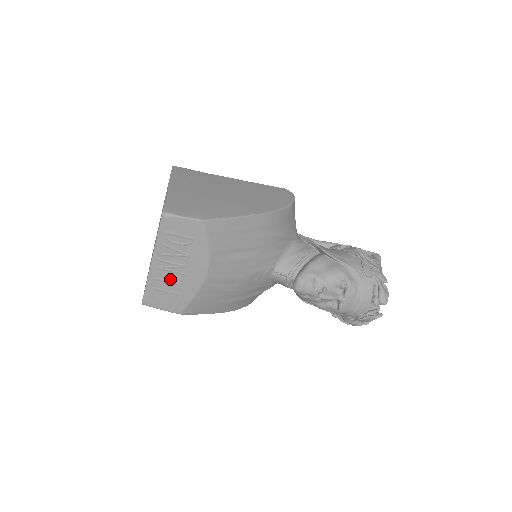
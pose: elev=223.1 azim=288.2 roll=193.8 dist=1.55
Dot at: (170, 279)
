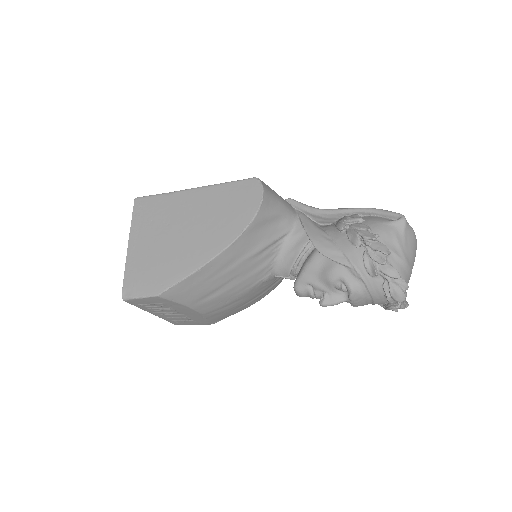
Dot at: (177, 317)
